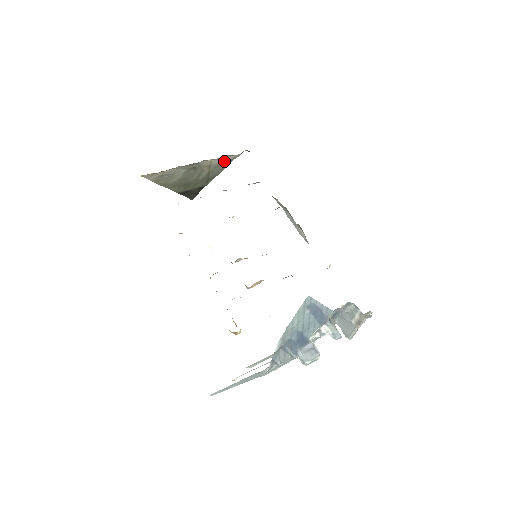
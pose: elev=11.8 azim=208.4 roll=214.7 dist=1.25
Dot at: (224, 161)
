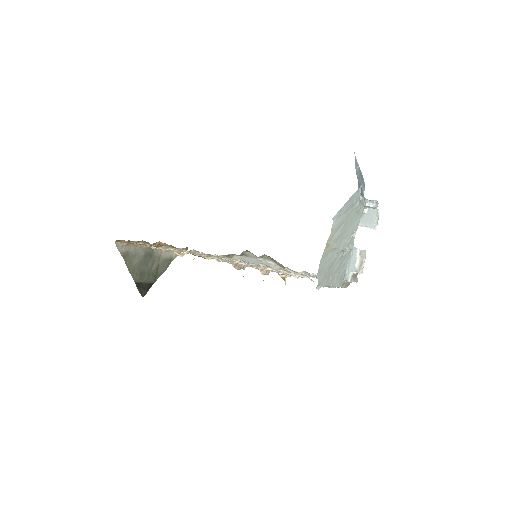
Dot at: (169, 257)
